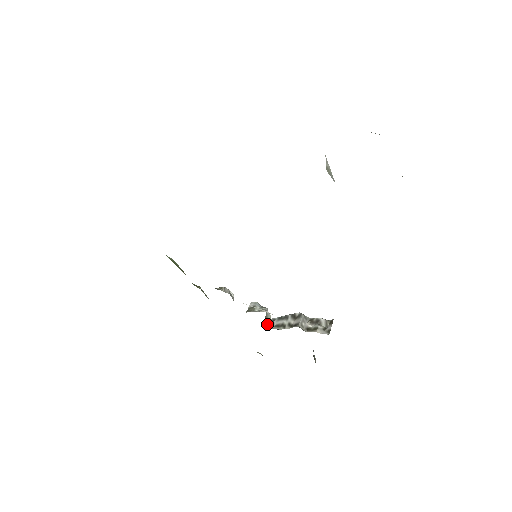
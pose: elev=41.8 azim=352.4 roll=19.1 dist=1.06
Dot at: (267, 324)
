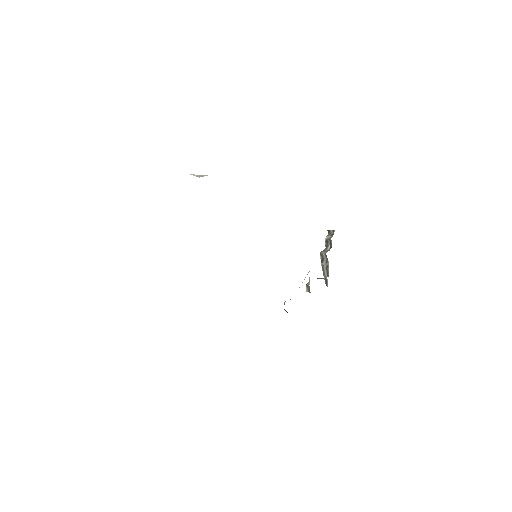
Dot at: (327, 285)
